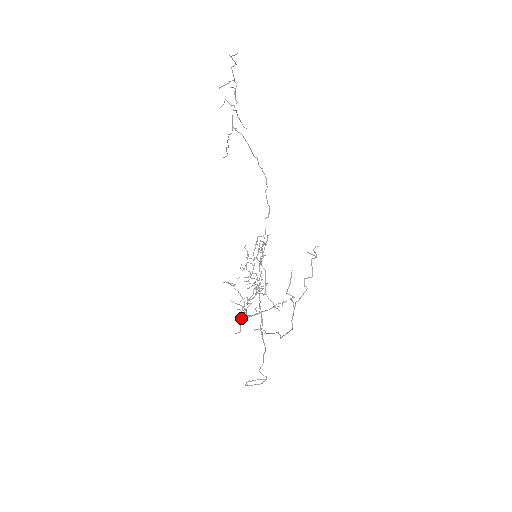
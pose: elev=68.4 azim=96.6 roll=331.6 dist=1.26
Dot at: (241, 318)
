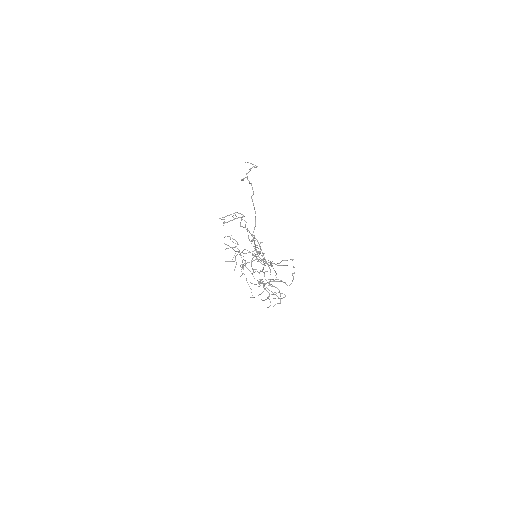
Dot at: (235, 251)
